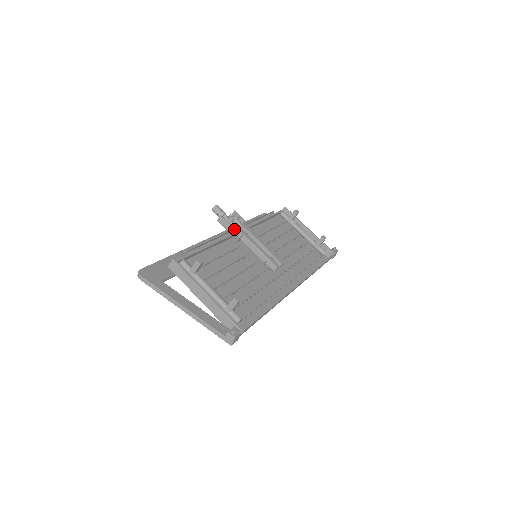
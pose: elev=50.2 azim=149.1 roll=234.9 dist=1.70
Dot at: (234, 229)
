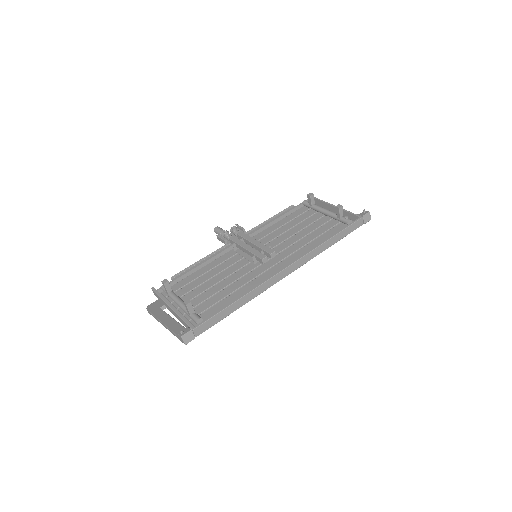
Dot at: (230, 241)
